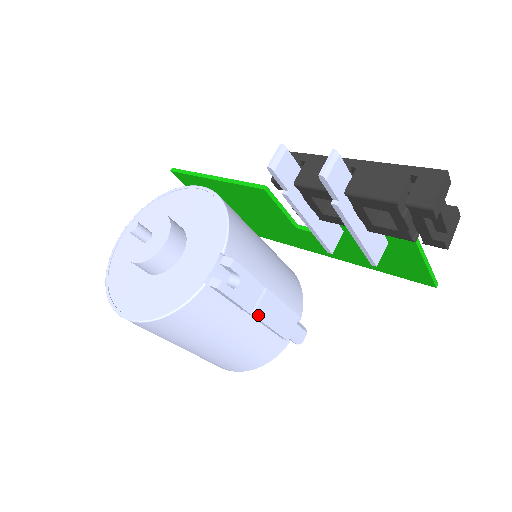
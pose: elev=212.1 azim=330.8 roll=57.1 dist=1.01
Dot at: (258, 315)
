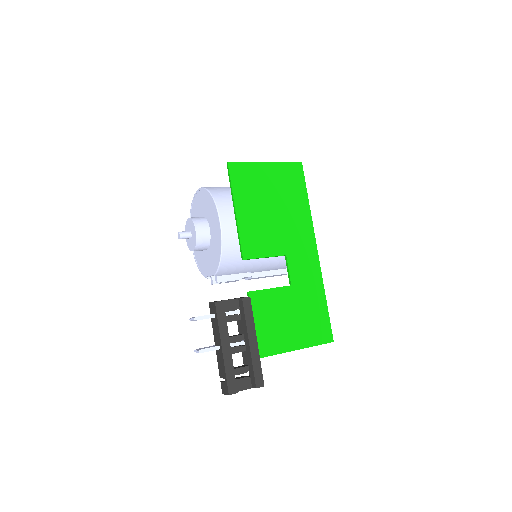
Dot at: (250, 279)
